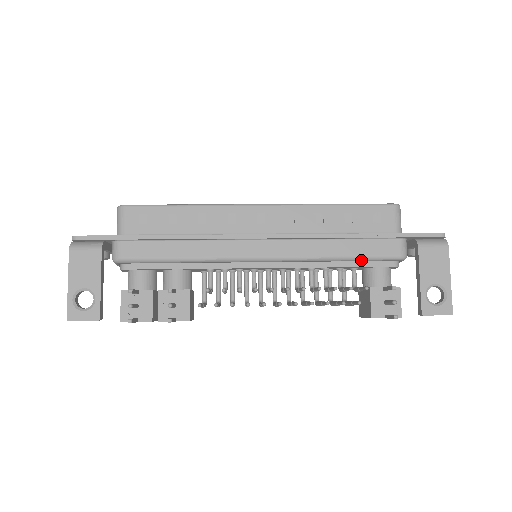
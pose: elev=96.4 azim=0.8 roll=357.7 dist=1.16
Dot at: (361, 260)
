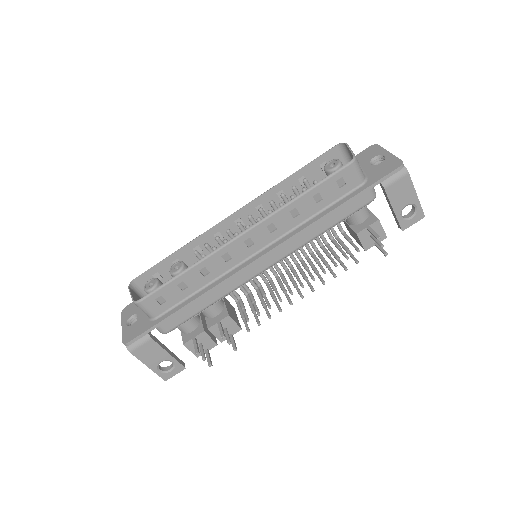
Dot at: occluded
